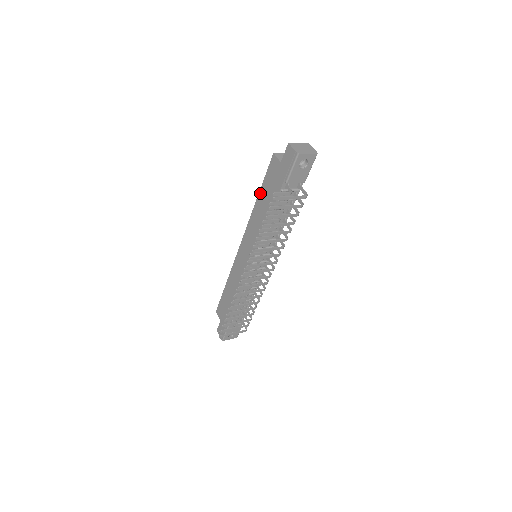
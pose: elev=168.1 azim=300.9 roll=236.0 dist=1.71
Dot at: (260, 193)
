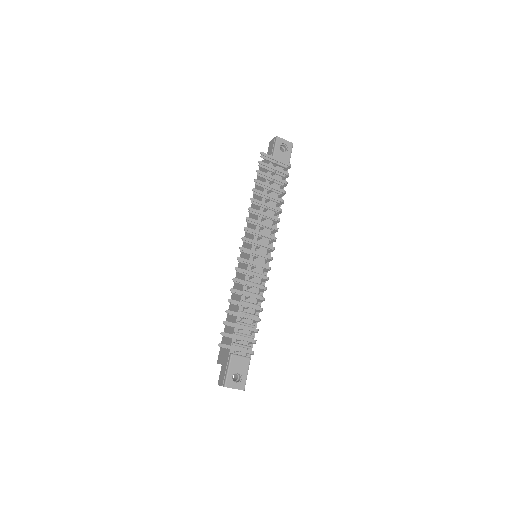
Dot at: (254, 196)
